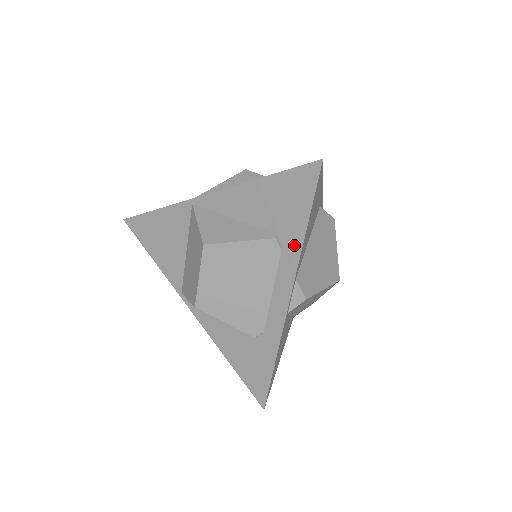
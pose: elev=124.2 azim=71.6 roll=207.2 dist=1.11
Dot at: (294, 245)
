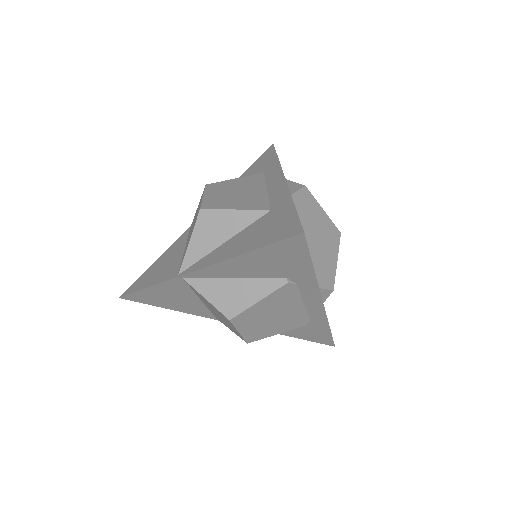
Dot at: (308, 280)
